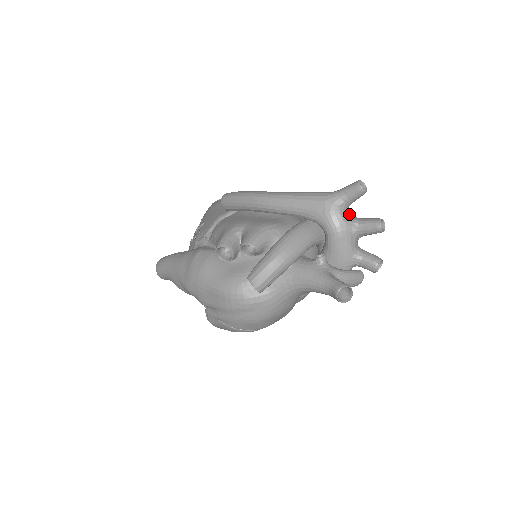
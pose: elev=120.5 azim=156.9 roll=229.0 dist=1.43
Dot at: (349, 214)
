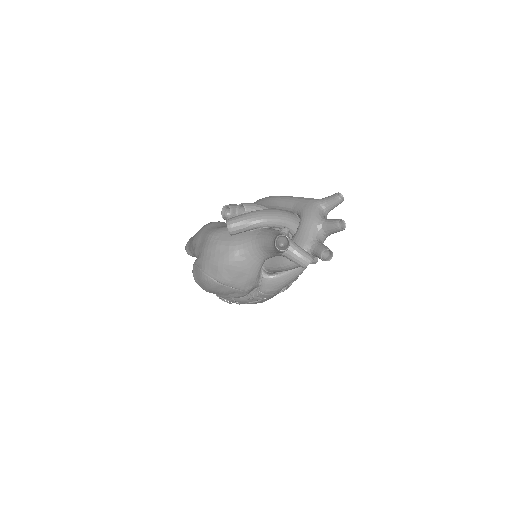
Dot at: (324, 215)
